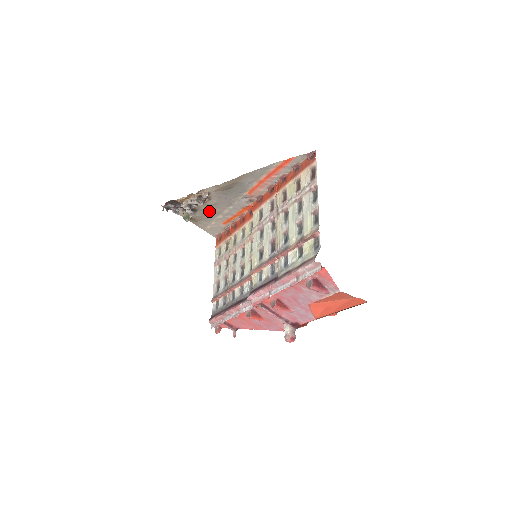
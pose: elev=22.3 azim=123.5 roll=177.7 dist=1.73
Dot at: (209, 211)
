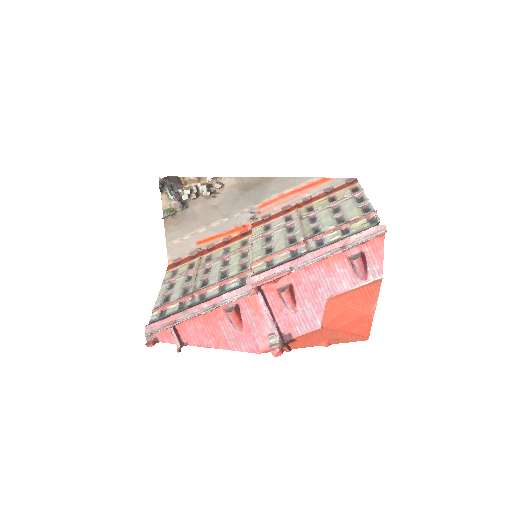
Dot at: (199, 215)
